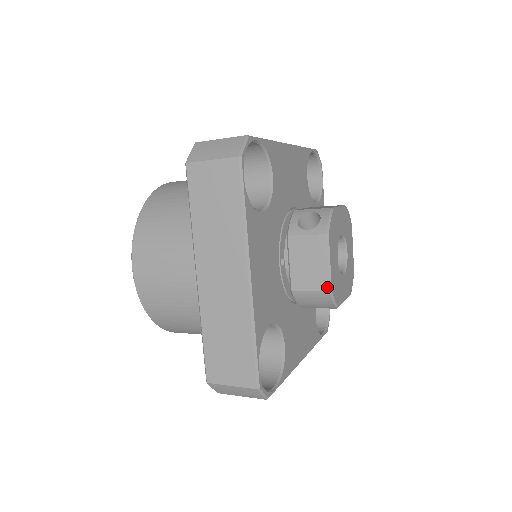
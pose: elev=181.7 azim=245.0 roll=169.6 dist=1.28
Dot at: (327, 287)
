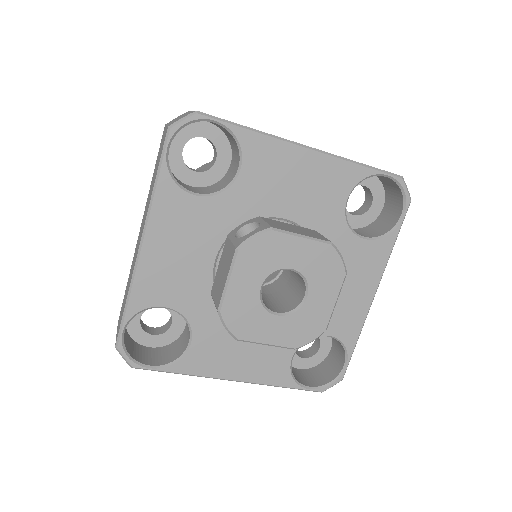
Dot at: (218, 305)
